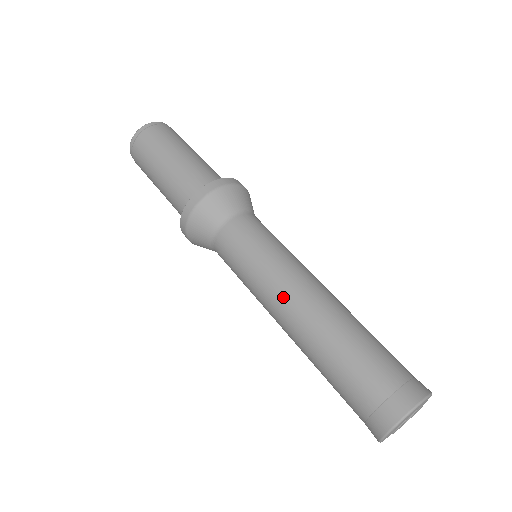
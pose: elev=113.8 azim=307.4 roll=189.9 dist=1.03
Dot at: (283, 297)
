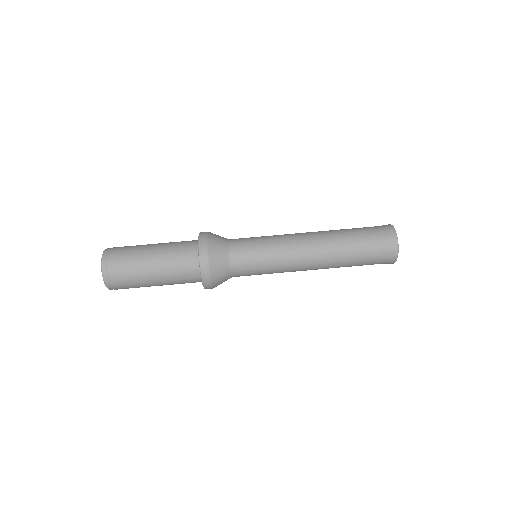
Dot at: (302, 267)
